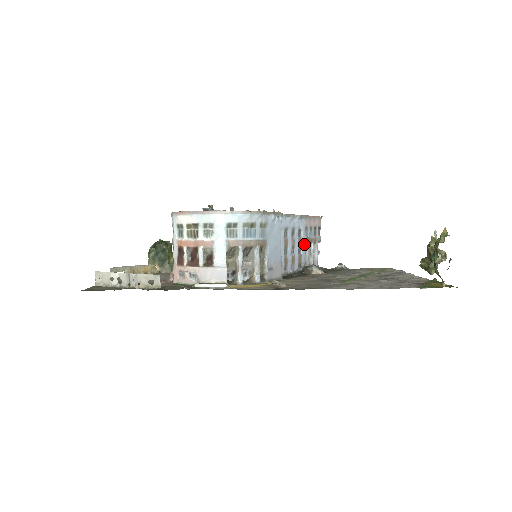
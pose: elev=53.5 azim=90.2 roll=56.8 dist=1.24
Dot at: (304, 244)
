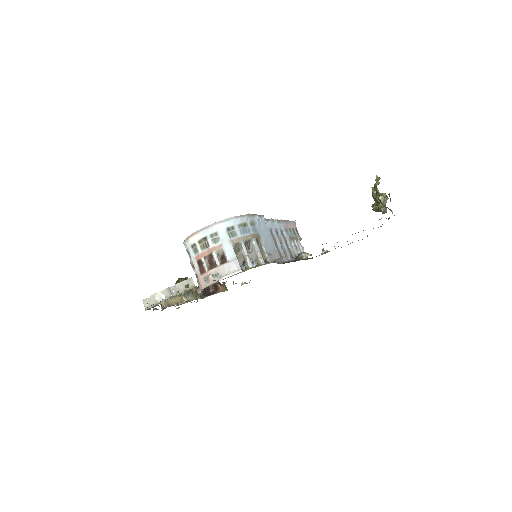
Dot at: (289, 241)
